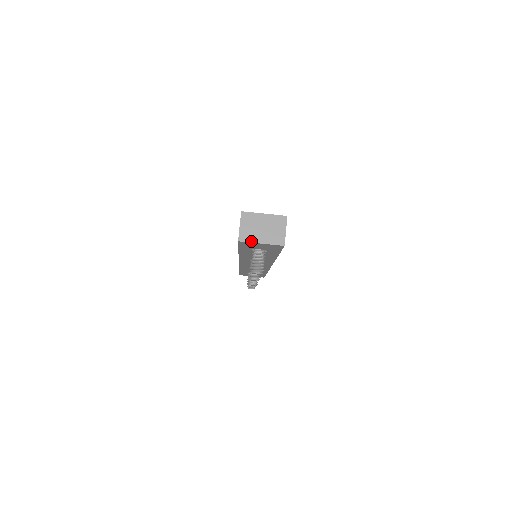
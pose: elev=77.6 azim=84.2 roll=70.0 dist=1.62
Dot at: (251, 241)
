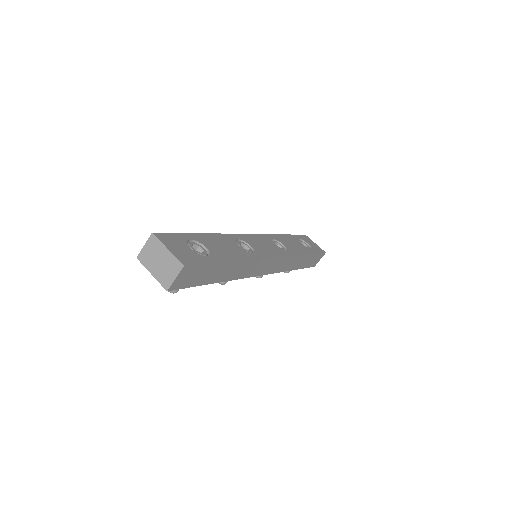
Dot at: (145, 266)
